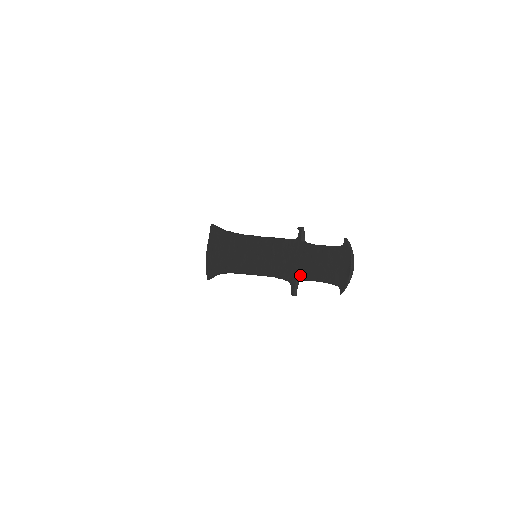
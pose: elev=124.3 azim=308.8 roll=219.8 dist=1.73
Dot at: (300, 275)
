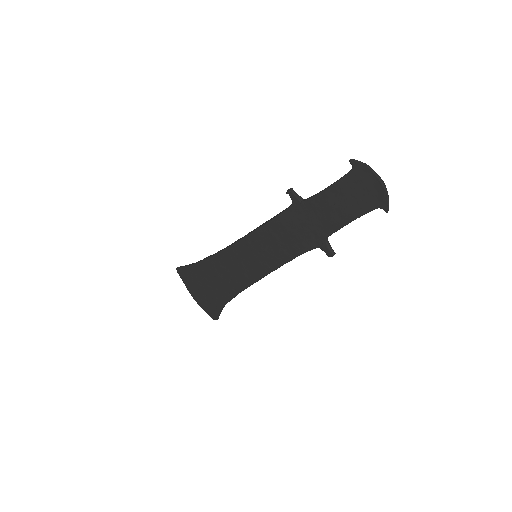
Dot at: (325, 232)
